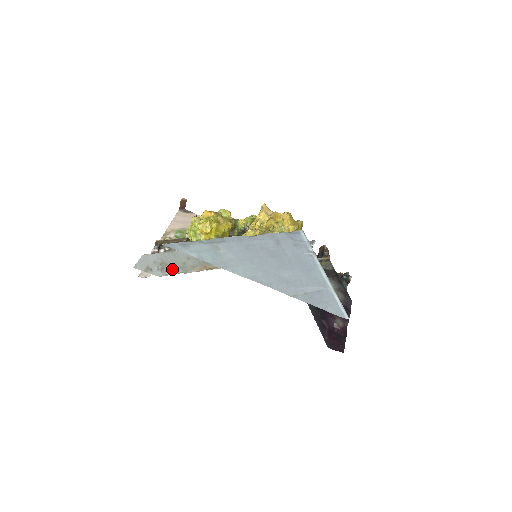
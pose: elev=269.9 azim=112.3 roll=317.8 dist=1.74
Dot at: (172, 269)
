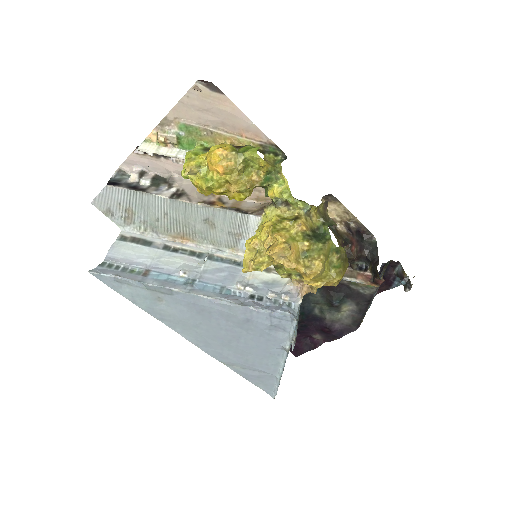
Dot at: (139, 223)
